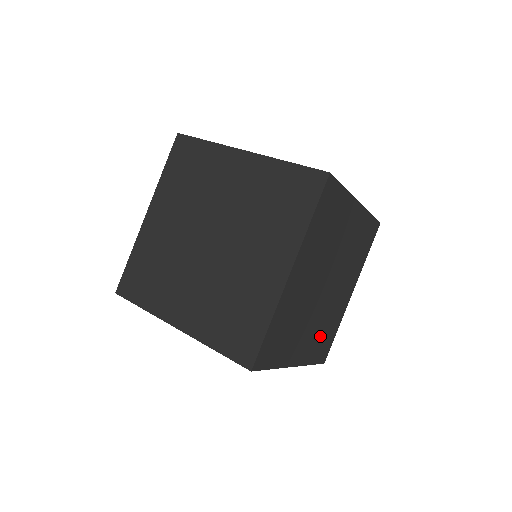
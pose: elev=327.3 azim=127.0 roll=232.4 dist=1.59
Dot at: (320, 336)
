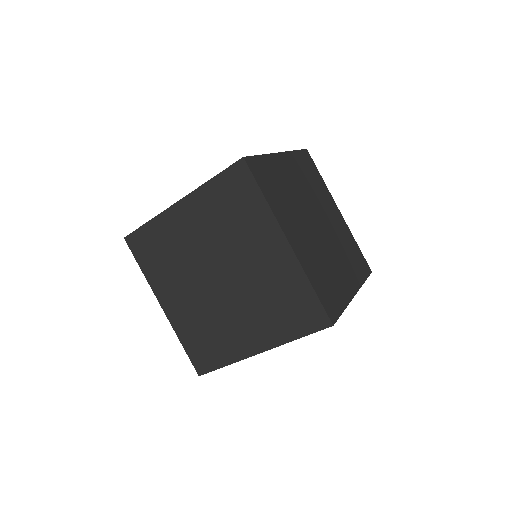
Dot at: occluded
